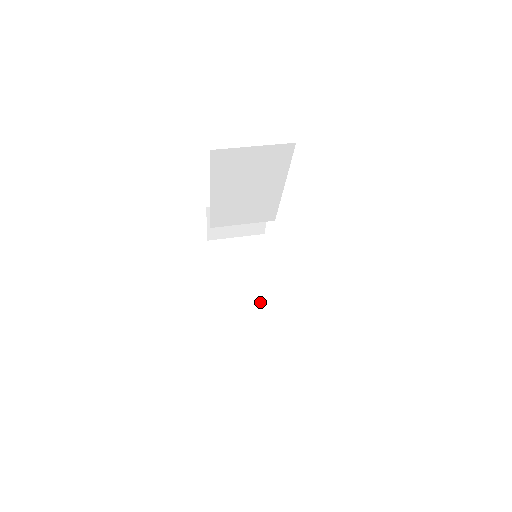
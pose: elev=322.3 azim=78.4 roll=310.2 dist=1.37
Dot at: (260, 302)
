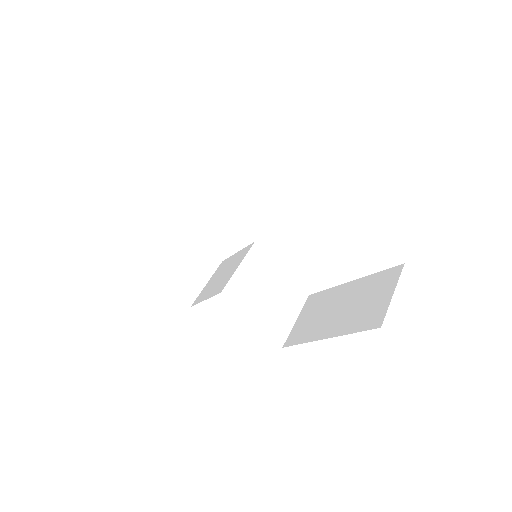
Dot at: (261, 286)
